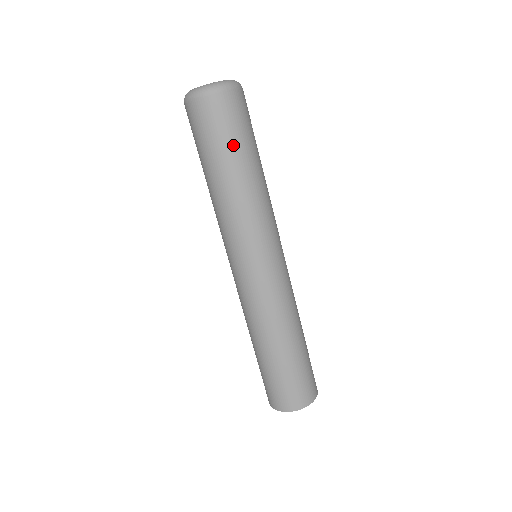
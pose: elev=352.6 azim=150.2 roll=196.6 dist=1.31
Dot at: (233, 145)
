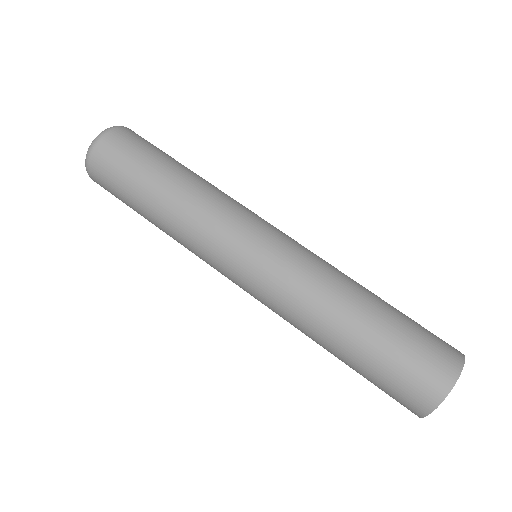
Dot at: (146, 164)
